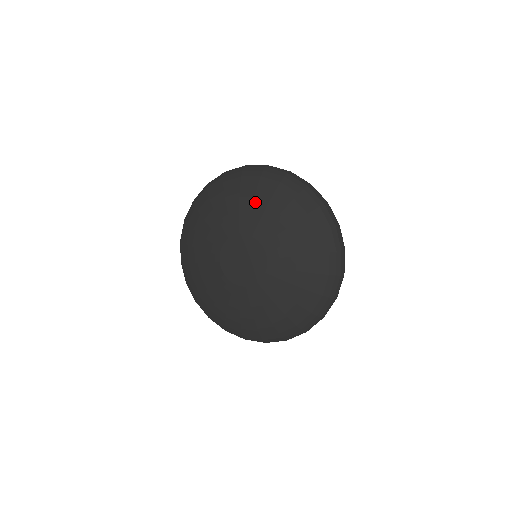
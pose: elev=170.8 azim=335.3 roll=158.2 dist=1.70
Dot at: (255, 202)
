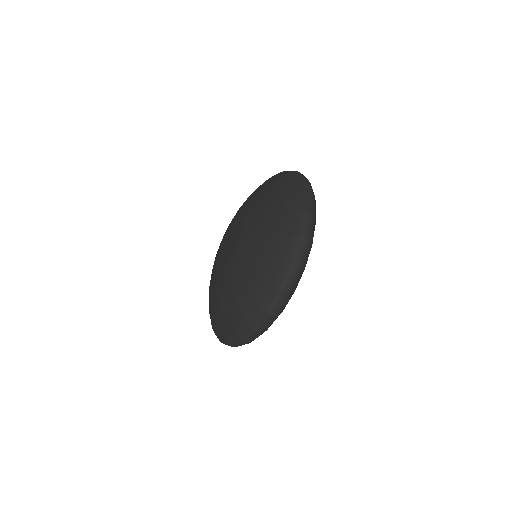
Dot at: occluded
